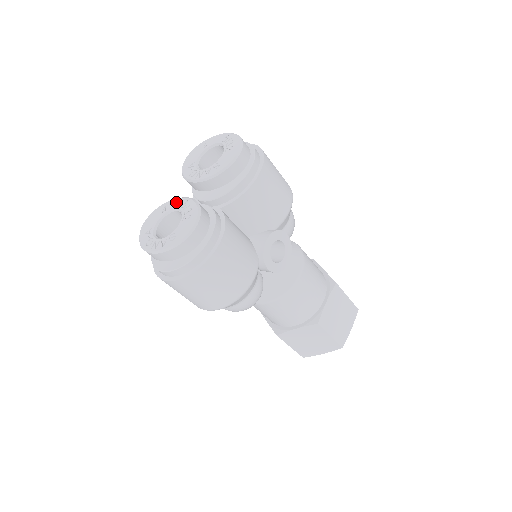
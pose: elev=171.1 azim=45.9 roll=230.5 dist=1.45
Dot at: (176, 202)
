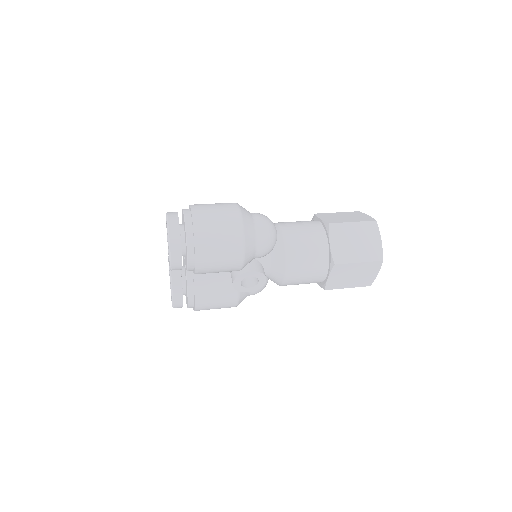
Dot at: occluded
